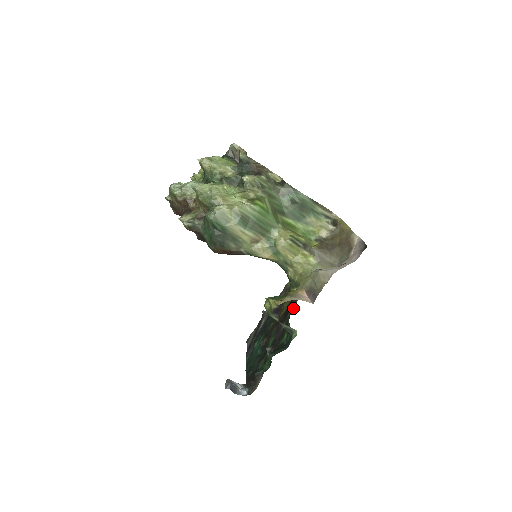
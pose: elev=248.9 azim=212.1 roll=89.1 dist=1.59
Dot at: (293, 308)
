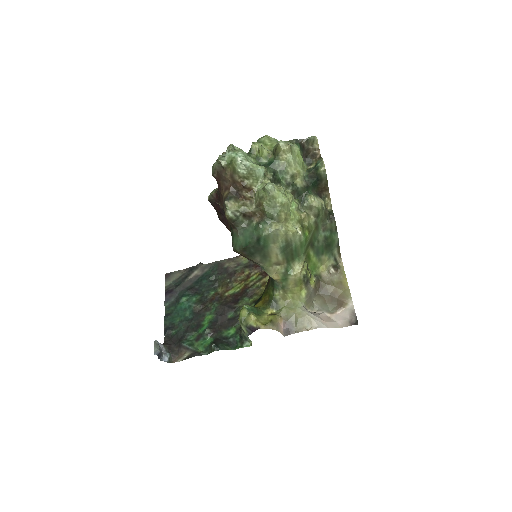
Dot at: (248, 303)
